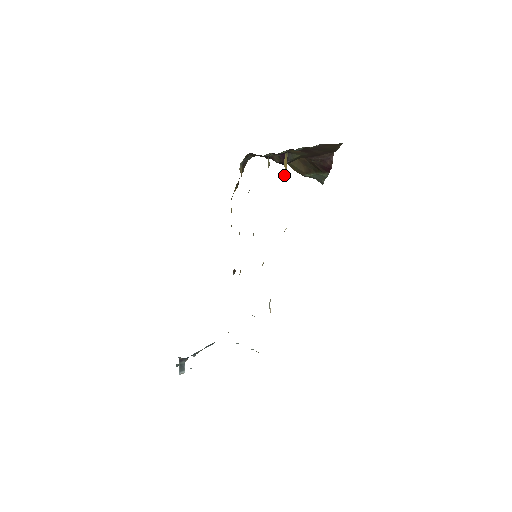
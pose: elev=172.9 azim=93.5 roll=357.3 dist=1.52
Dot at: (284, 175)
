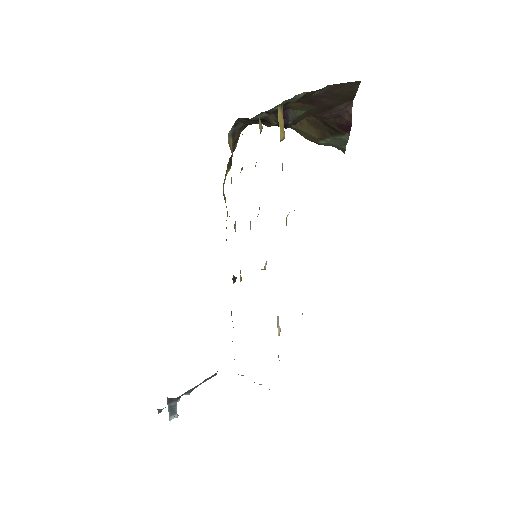
Dot at: (280, 137)
